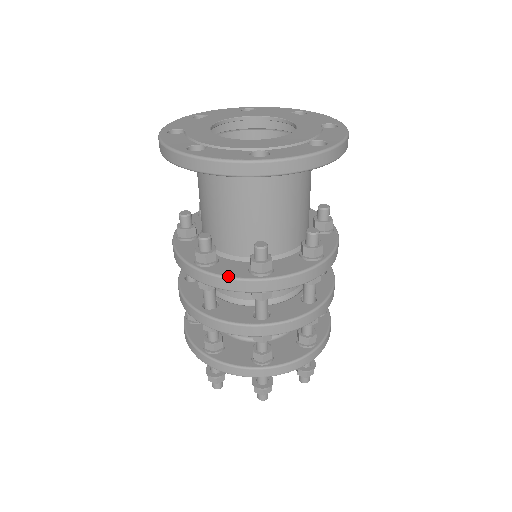
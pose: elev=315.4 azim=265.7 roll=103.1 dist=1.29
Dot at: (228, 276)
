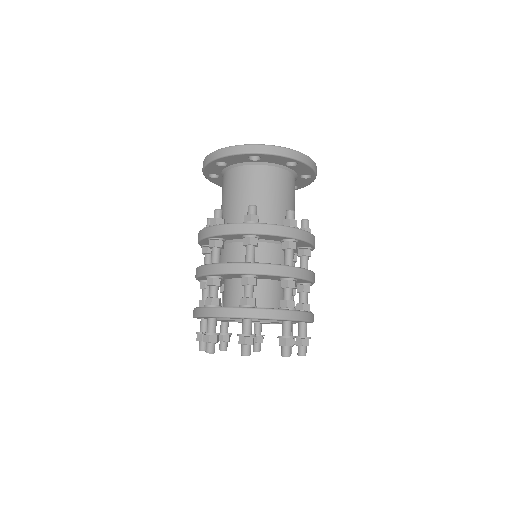
Dot at: (228, 223)
